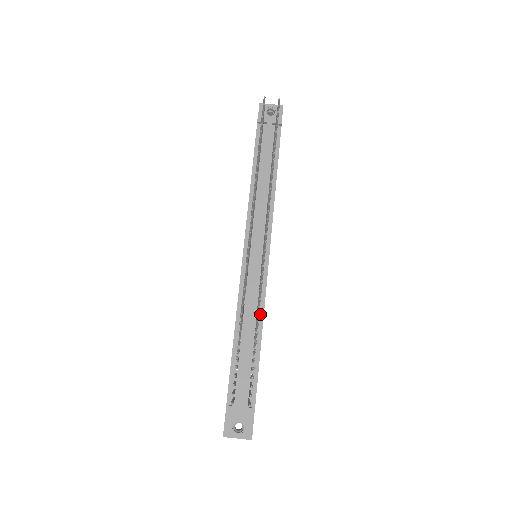
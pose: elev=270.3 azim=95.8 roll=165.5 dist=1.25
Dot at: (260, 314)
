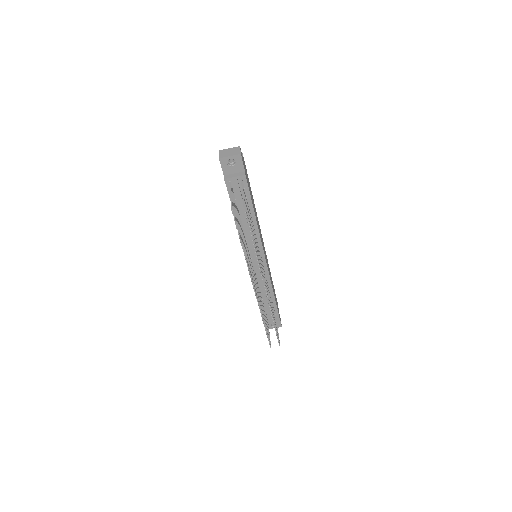
Dot at: (270, 286)
